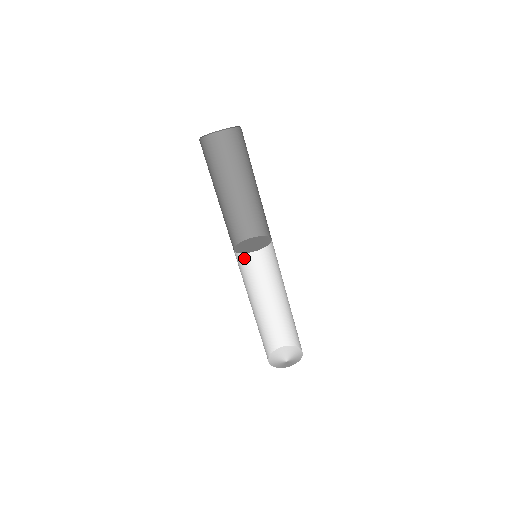
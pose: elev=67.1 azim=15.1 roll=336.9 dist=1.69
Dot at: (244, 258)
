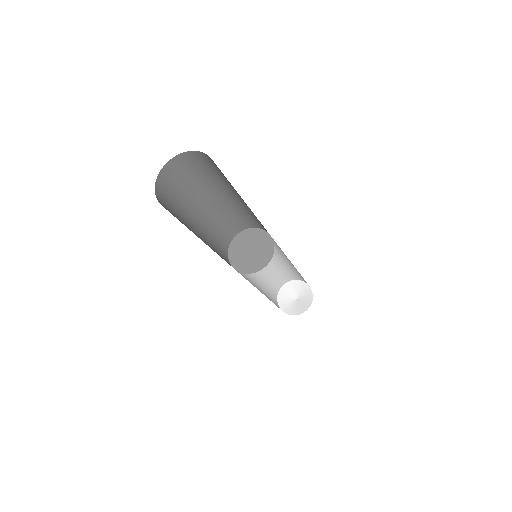
Dot at: occluded
